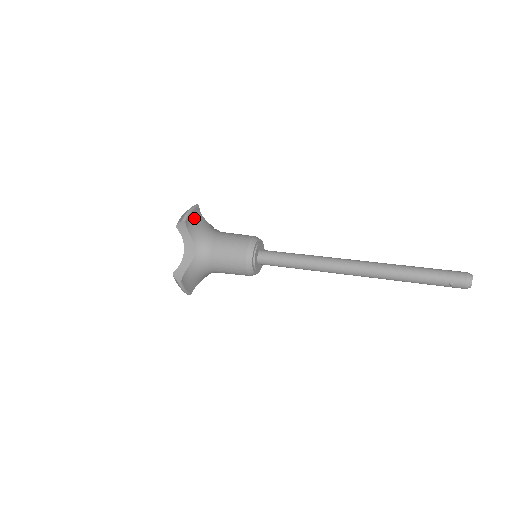
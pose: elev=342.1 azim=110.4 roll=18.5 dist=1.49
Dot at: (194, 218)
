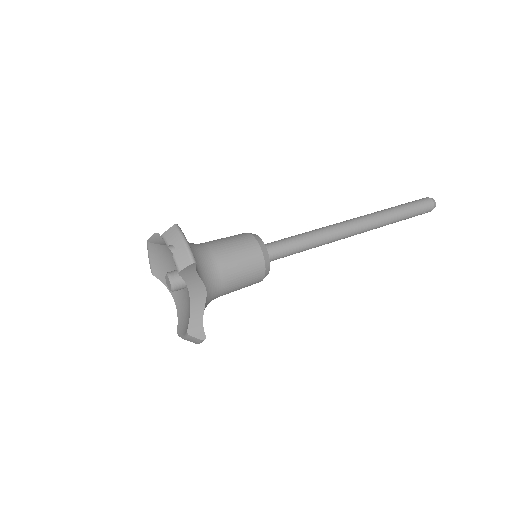
Dot at: occluded
